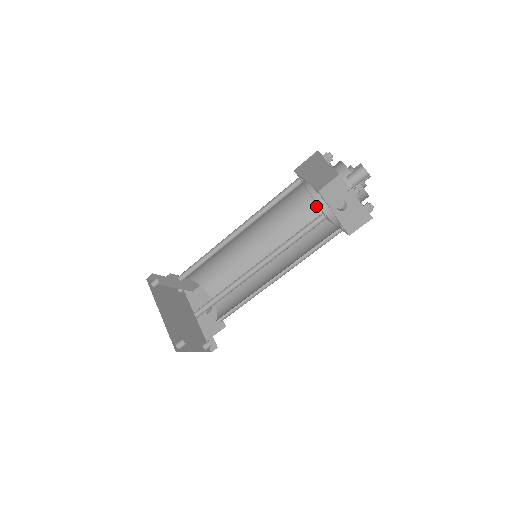
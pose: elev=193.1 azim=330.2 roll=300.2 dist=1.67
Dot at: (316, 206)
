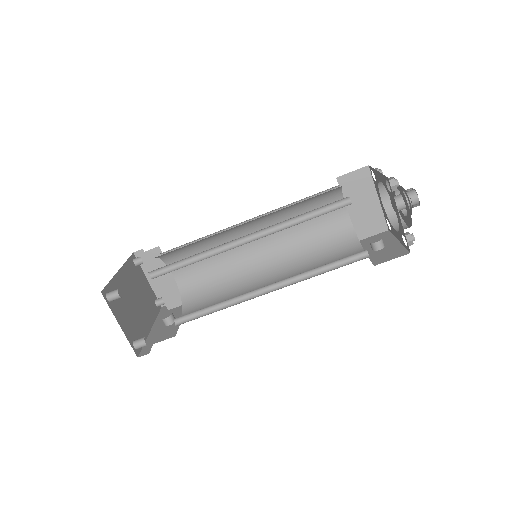
Dot at: (348, 244)
